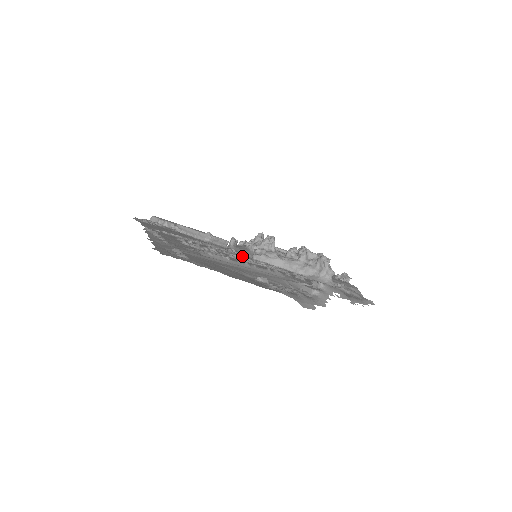
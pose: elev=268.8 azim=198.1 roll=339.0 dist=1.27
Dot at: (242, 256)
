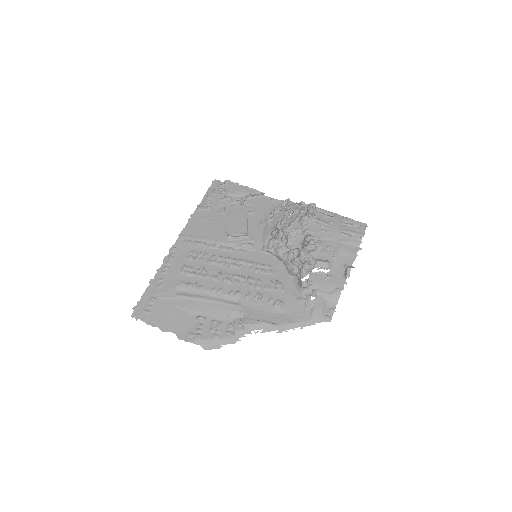
Dot at: (233, 266)
